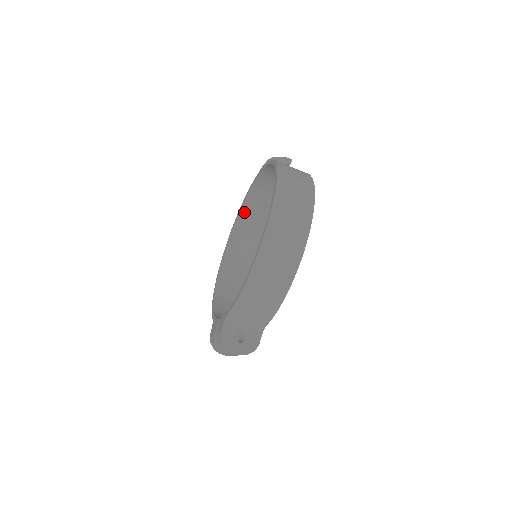
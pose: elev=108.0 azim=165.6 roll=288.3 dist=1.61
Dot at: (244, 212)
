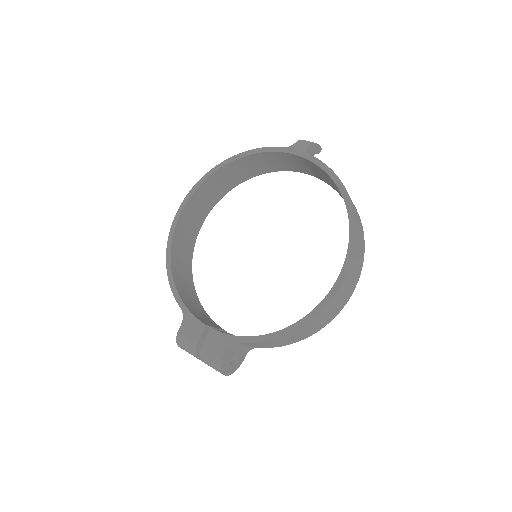
Dot at: (230, 166)
